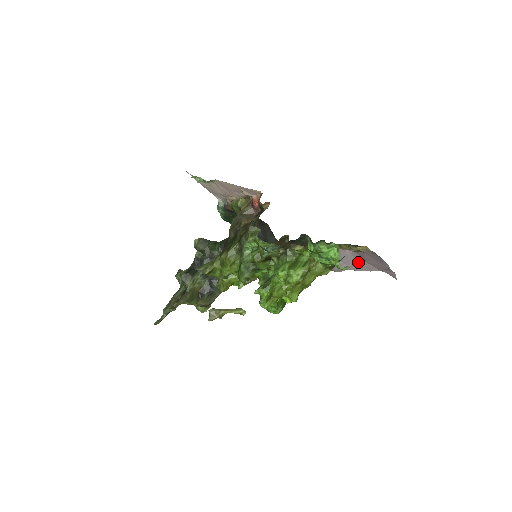
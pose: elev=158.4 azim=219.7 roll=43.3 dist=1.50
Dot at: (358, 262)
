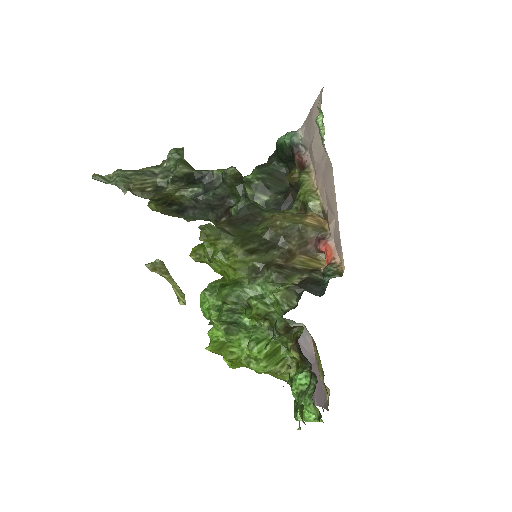
Dot at: (306, 357)
